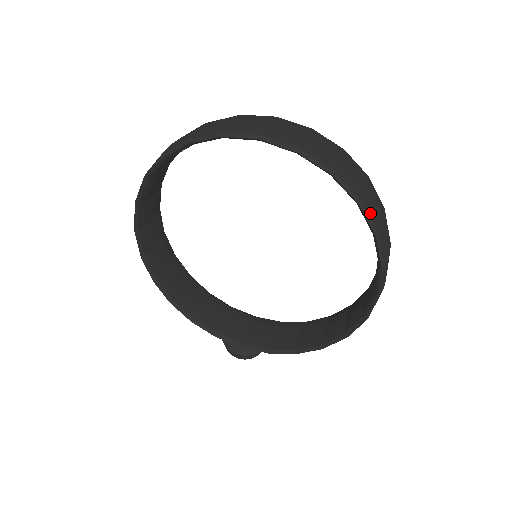
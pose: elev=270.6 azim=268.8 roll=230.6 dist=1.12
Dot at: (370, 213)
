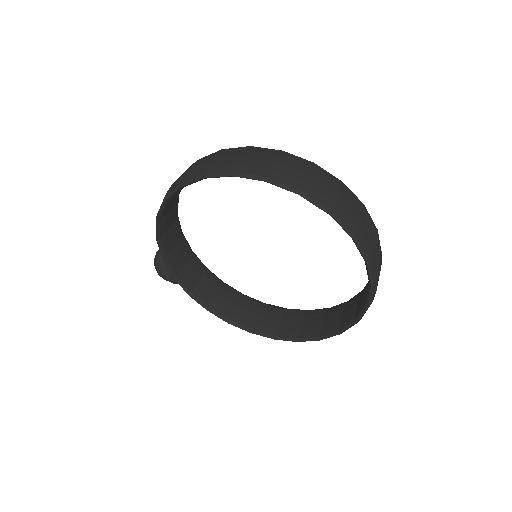
Dot at: (353, 325)
